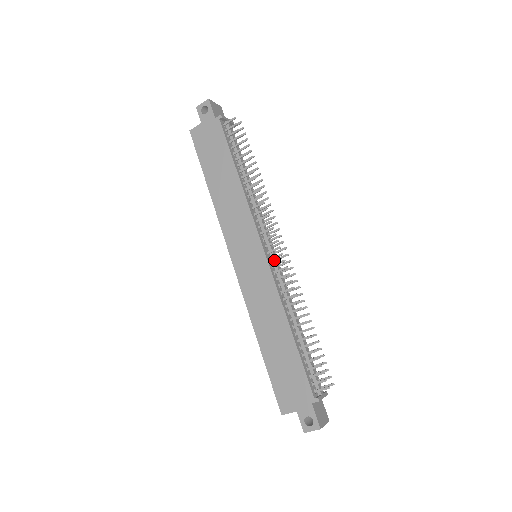
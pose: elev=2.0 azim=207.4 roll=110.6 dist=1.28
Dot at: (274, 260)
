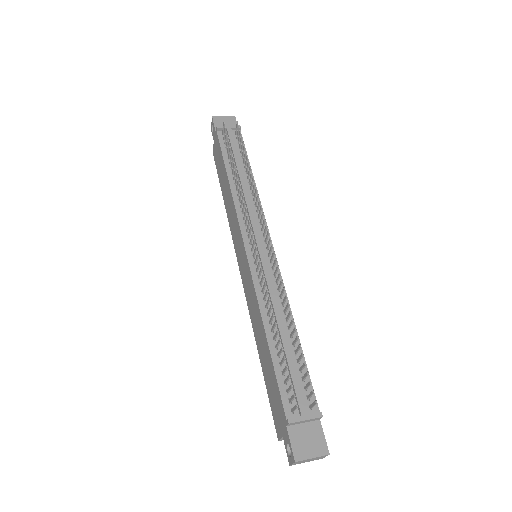
Dot at: (259, 256)
